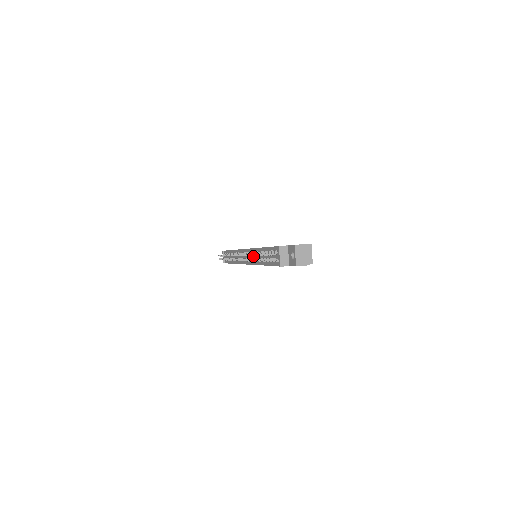
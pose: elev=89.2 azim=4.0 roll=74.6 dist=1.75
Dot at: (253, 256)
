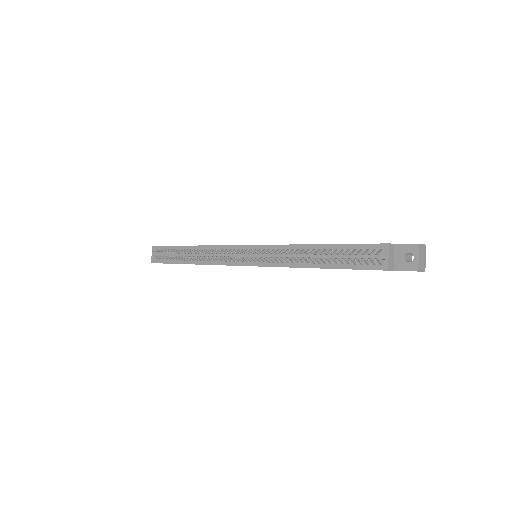
Dot at: (283, 255)
